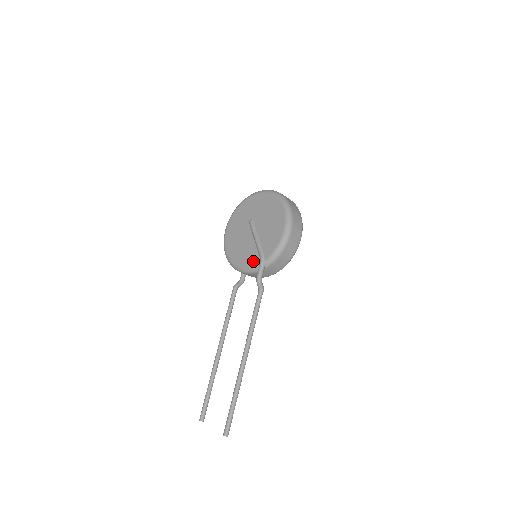
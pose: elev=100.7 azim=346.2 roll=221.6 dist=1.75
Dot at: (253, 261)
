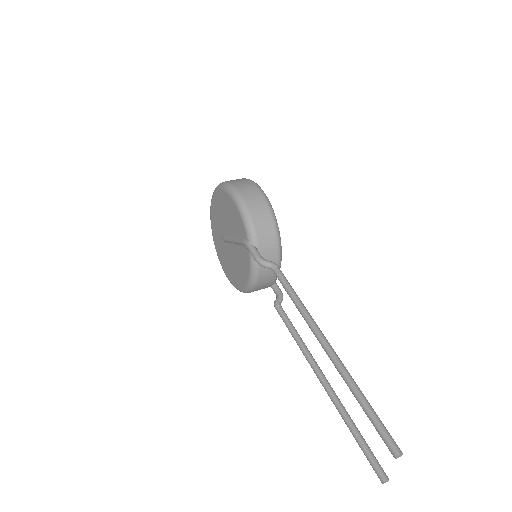
Dot at: (246, 257)
